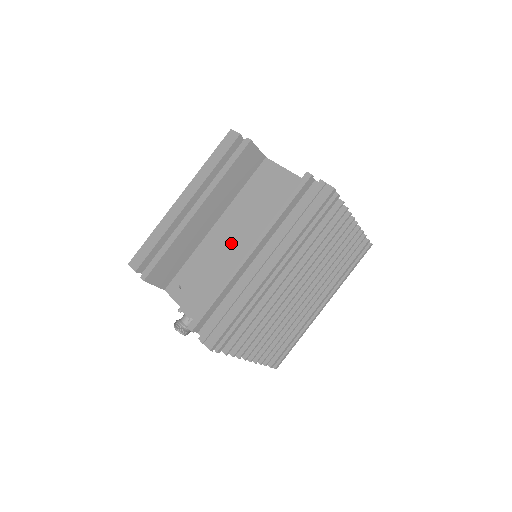
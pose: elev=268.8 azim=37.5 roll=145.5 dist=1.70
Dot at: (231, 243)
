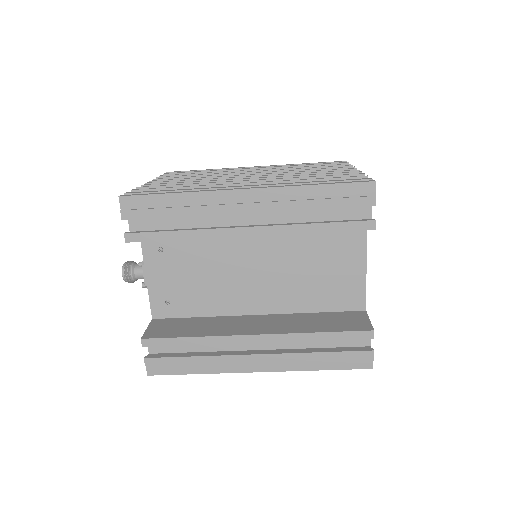
Dot at: (247, 267)
